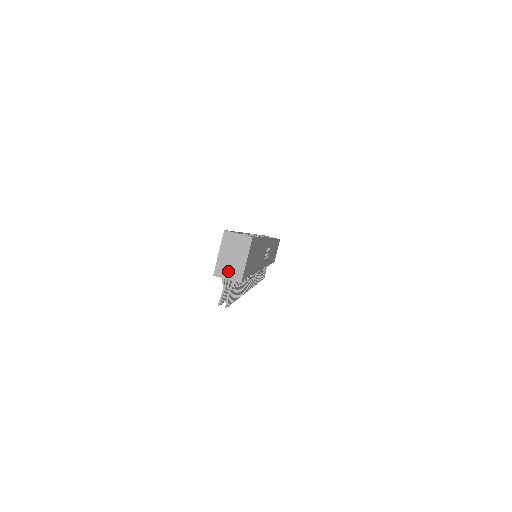
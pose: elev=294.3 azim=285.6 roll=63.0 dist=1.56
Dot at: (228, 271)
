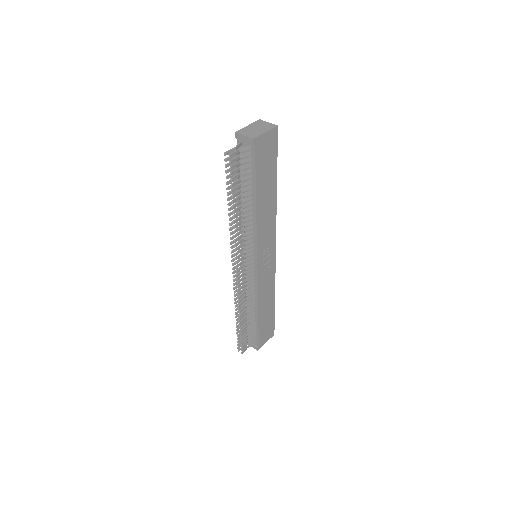
Dot at: (248, 133)
